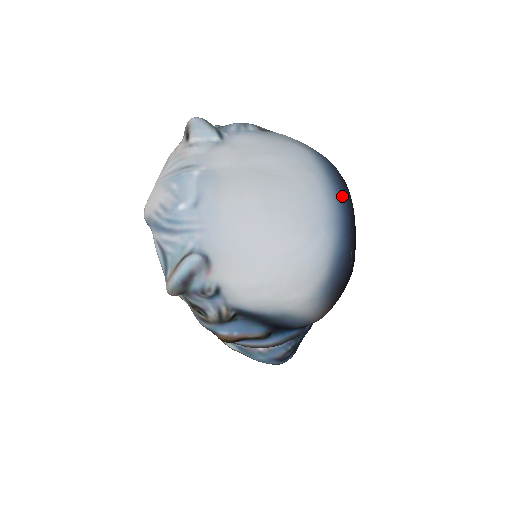
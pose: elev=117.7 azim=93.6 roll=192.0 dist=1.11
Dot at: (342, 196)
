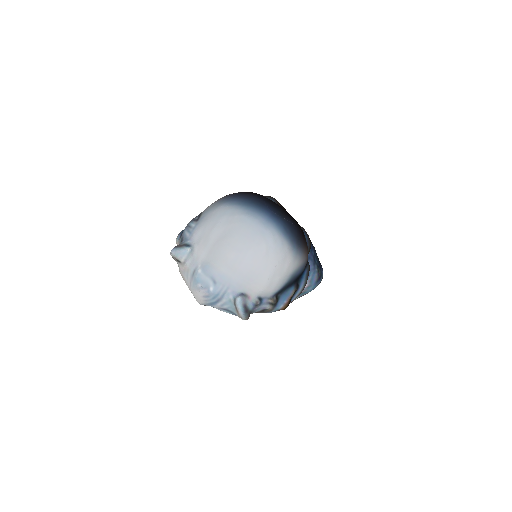
Dot at: (257, 206)
